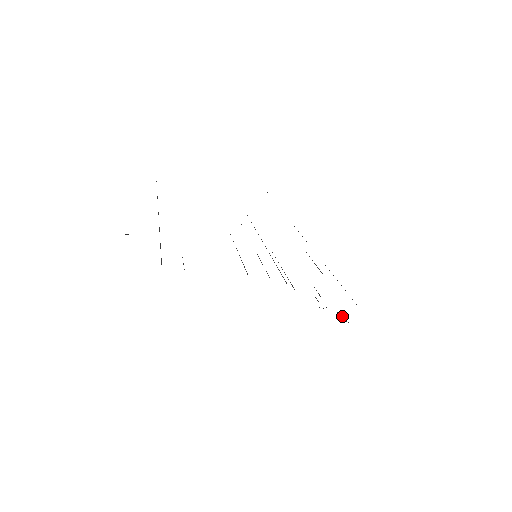
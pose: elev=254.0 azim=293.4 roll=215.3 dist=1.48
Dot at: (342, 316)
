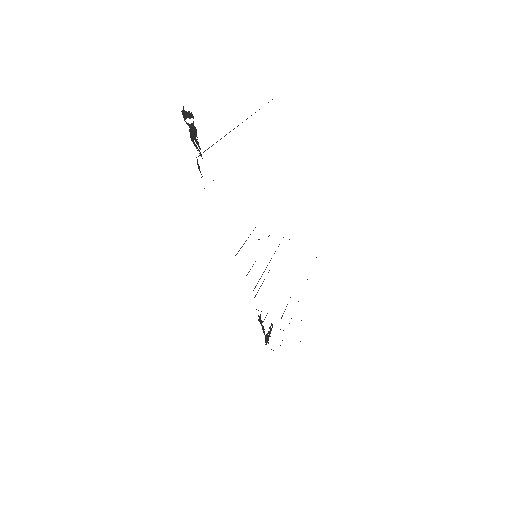
Dot at: occluded
